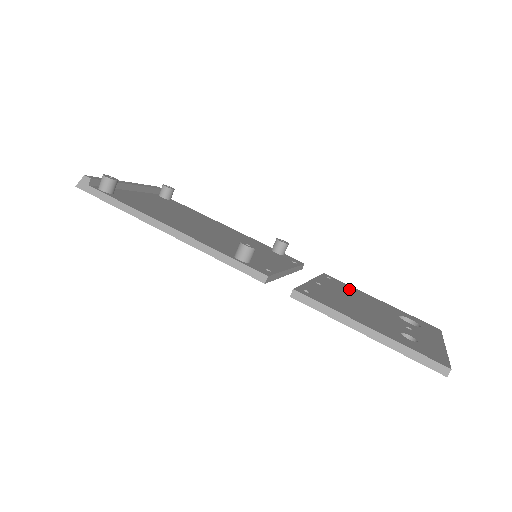
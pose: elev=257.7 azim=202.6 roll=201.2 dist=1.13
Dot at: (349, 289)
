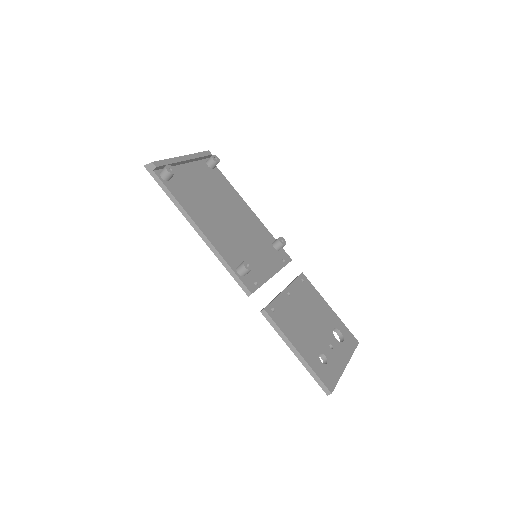
Dot at: (312, 296)
